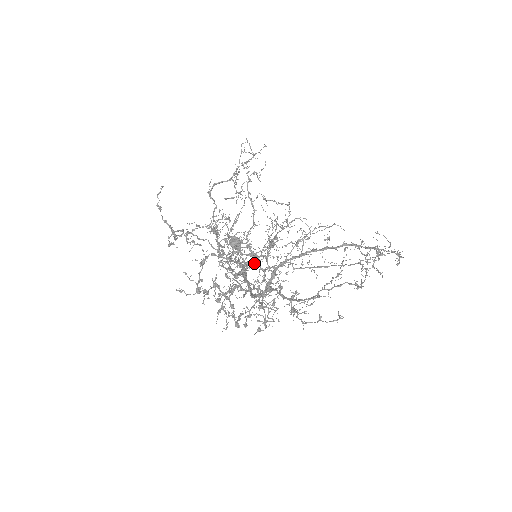
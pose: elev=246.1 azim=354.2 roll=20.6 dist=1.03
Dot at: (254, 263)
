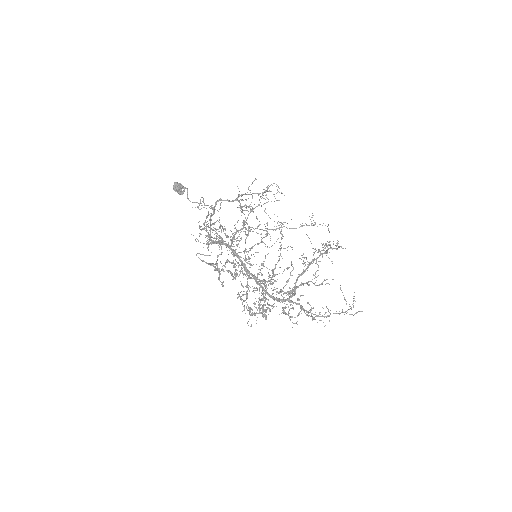
Dot at: occluded
